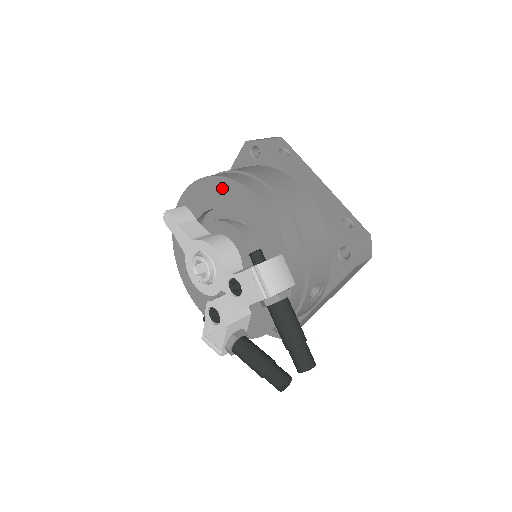
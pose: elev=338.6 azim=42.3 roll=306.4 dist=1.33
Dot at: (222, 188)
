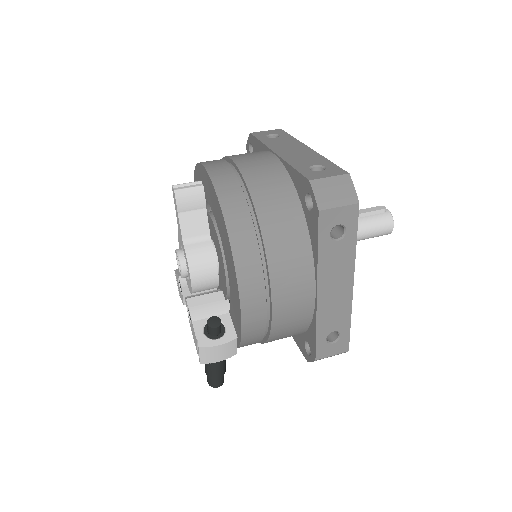
Dot at: (227, 243)
